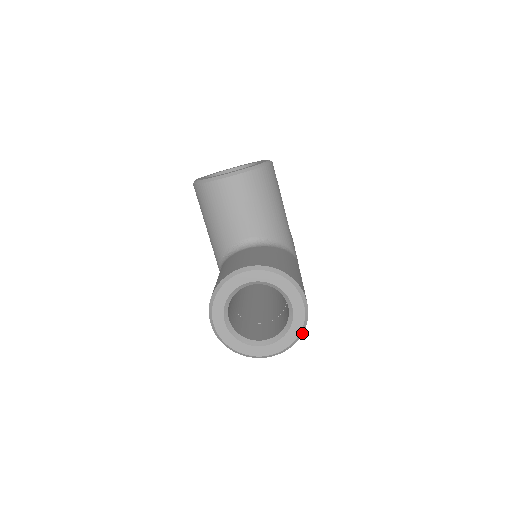
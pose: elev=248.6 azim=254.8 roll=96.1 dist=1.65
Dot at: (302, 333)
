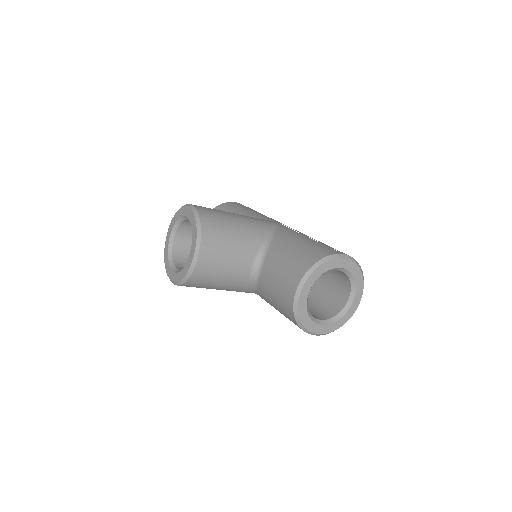
Dot at: occluded
